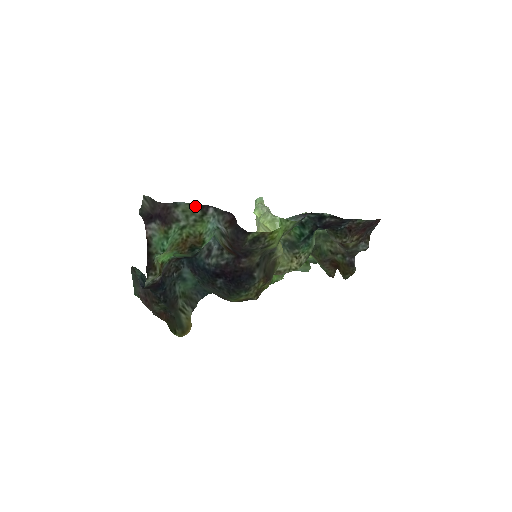
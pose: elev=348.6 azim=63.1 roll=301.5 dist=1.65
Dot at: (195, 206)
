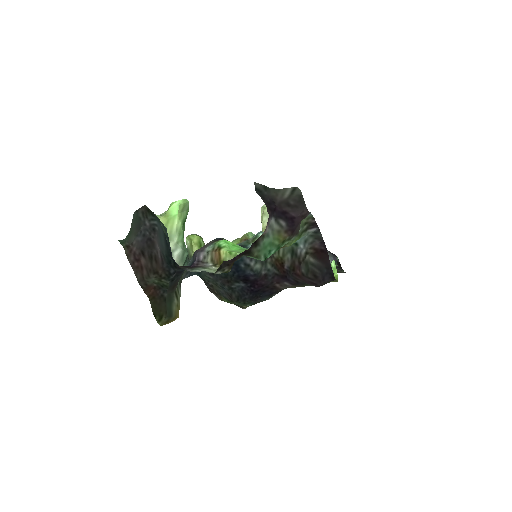
Dot at: (311, 220)
